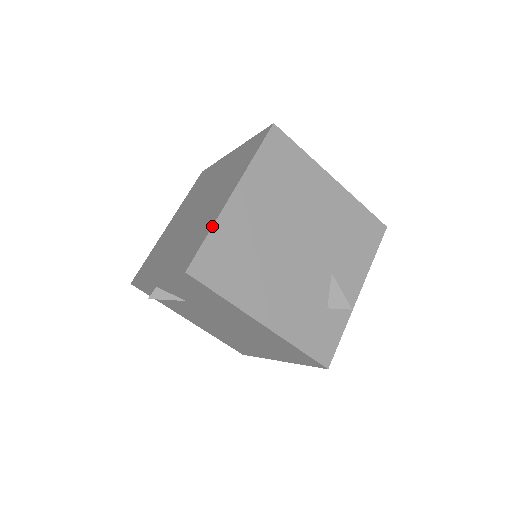
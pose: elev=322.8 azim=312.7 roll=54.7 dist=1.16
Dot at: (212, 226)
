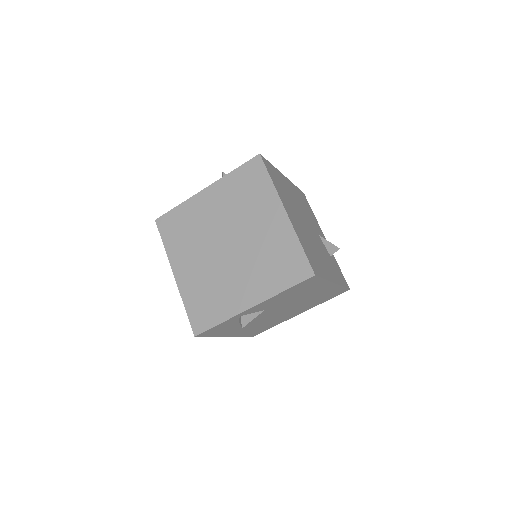
Dot at: (298, 239)
